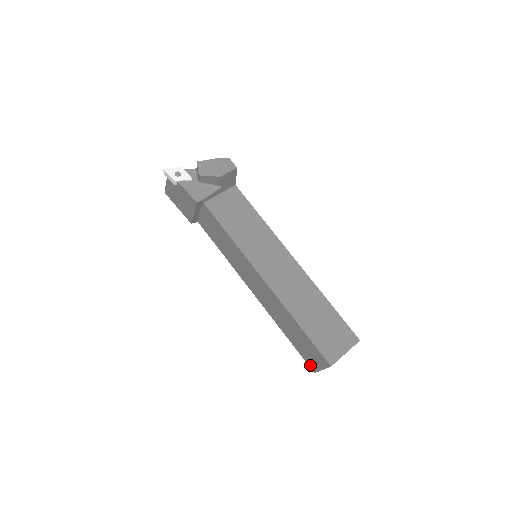
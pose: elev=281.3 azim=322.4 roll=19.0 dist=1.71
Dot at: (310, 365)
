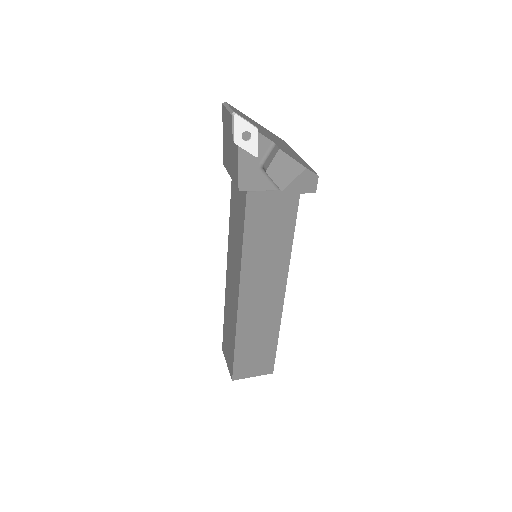
Dot at: (223, 346)
